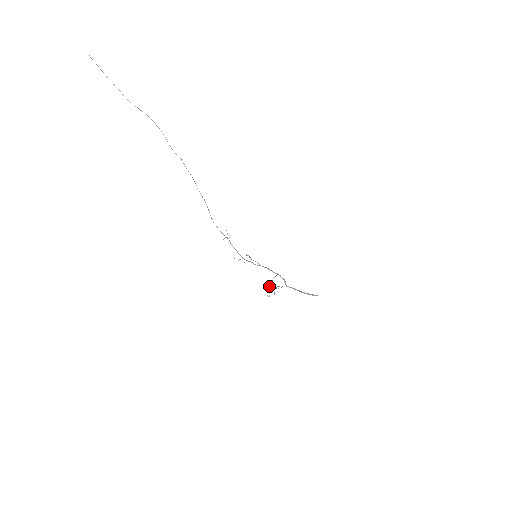
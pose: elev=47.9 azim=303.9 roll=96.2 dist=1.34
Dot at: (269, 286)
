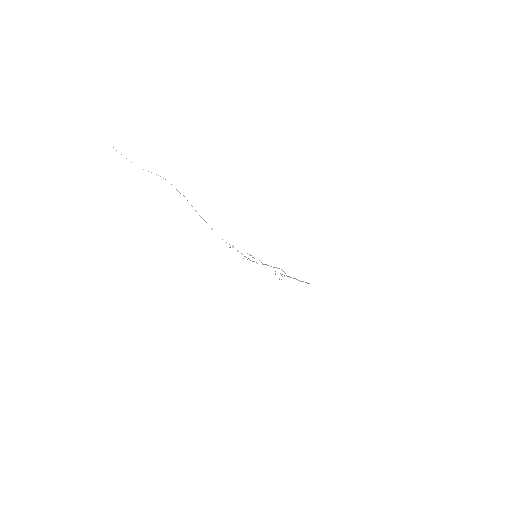
Dot at: (275, 274)
